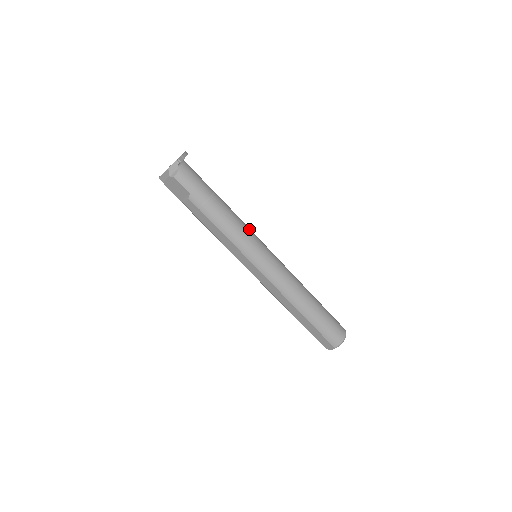
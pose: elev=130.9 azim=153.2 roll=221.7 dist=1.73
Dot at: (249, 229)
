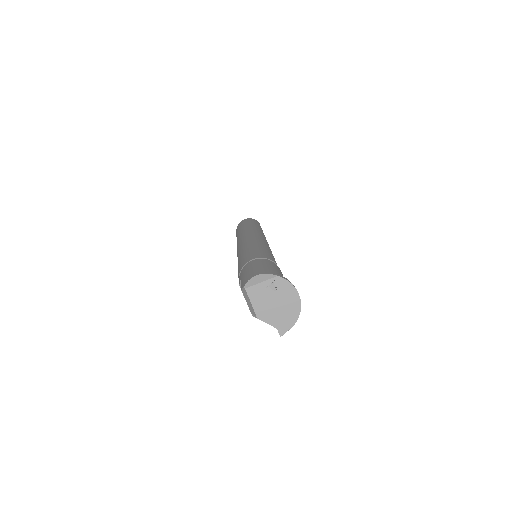
Dot at: occluded
